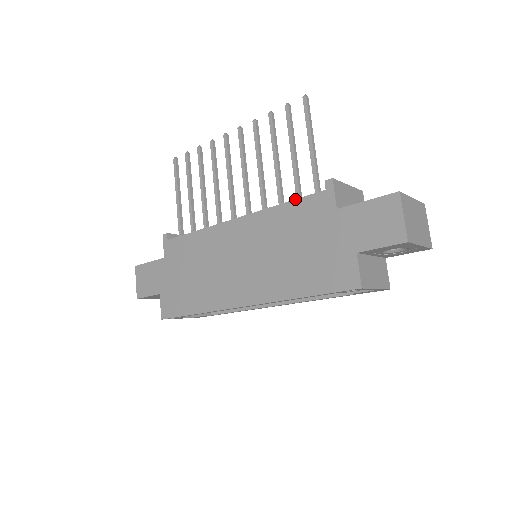
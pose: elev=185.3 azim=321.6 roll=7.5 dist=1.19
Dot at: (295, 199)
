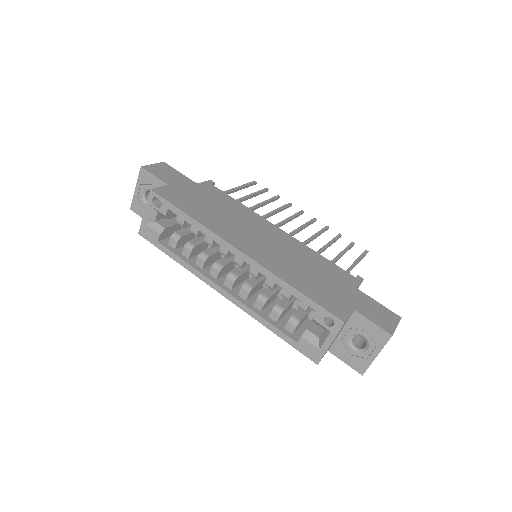
Dot at: (332, 262)
